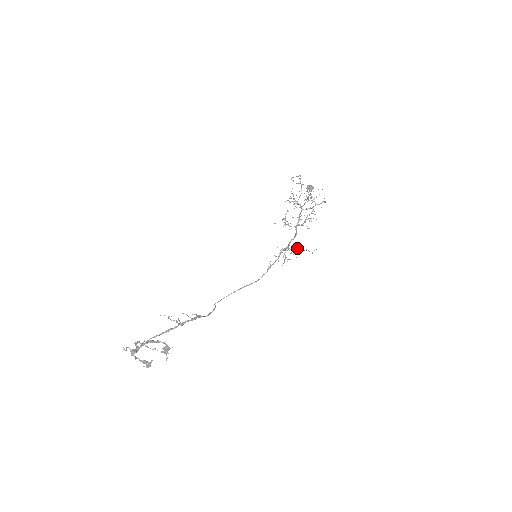
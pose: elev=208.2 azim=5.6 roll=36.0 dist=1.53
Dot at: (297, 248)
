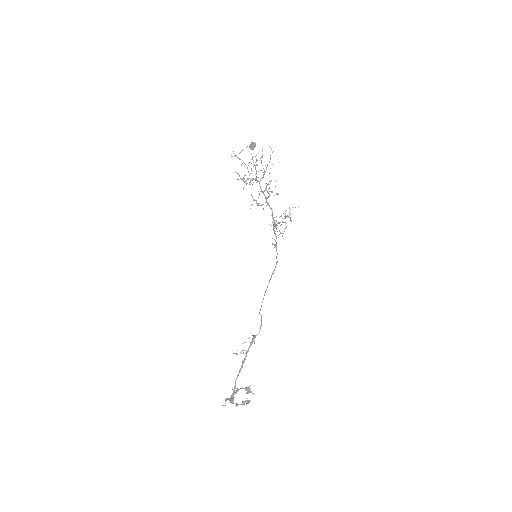
Dot at: occluded
